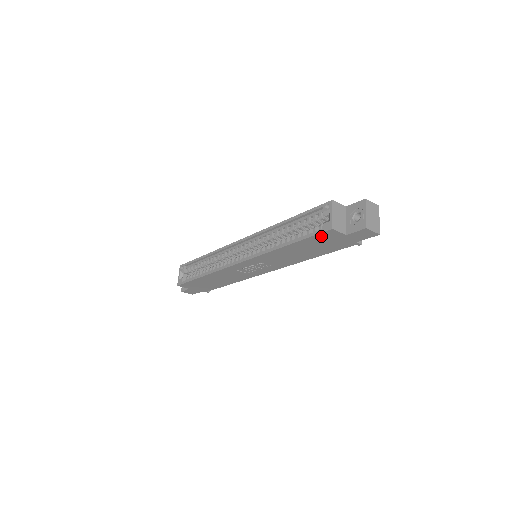
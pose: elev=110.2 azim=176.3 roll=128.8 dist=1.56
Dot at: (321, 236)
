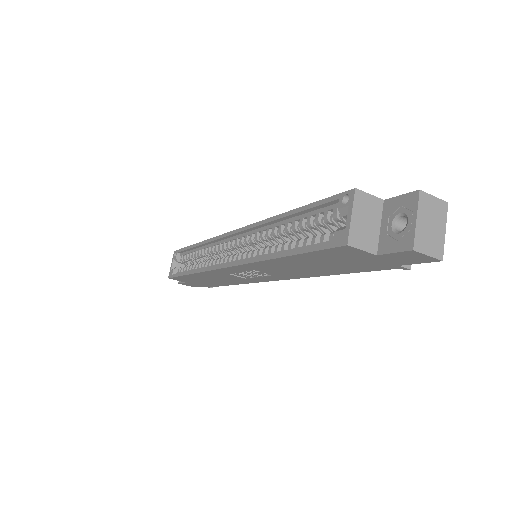
Dot at: (332, 252)
